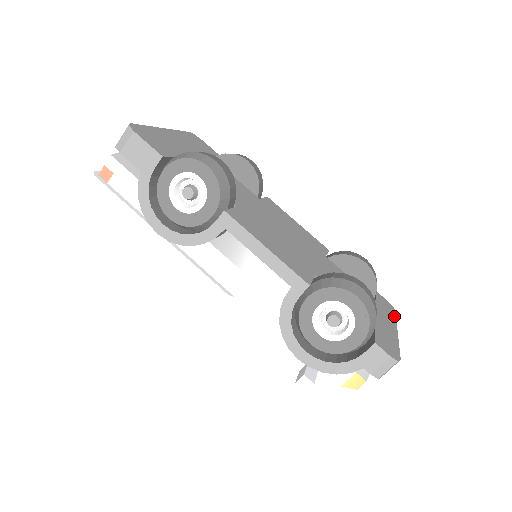
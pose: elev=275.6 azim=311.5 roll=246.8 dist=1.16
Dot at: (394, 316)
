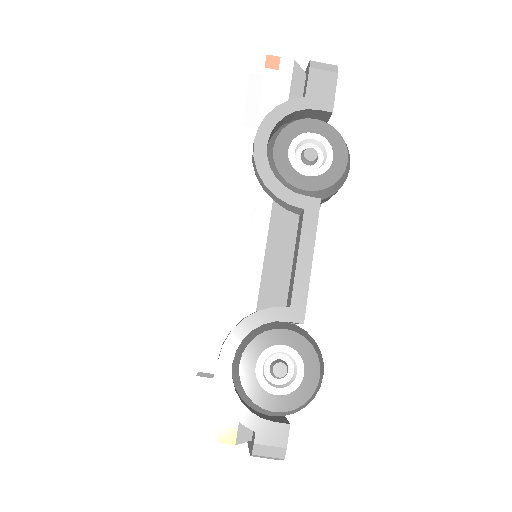
Dot at: occluded
